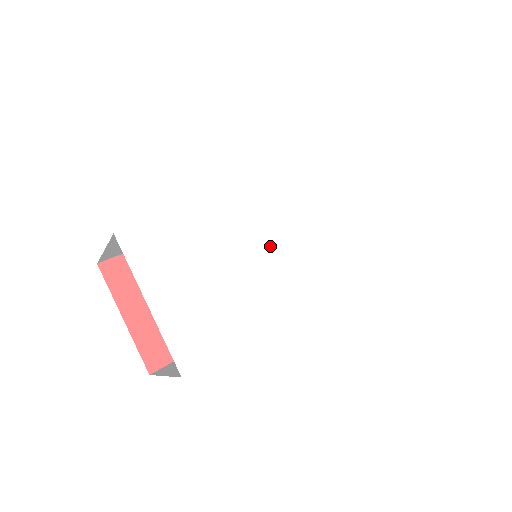
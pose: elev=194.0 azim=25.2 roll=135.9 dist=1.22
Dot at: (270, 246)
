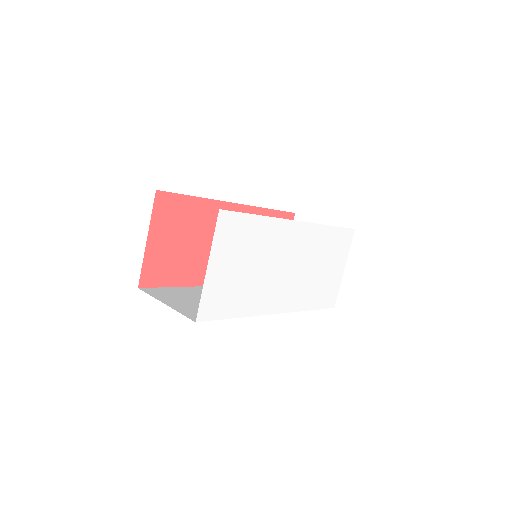
Dot at: (281, 267)
